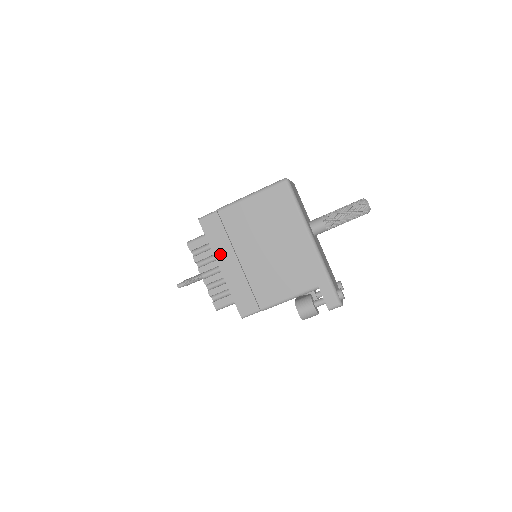
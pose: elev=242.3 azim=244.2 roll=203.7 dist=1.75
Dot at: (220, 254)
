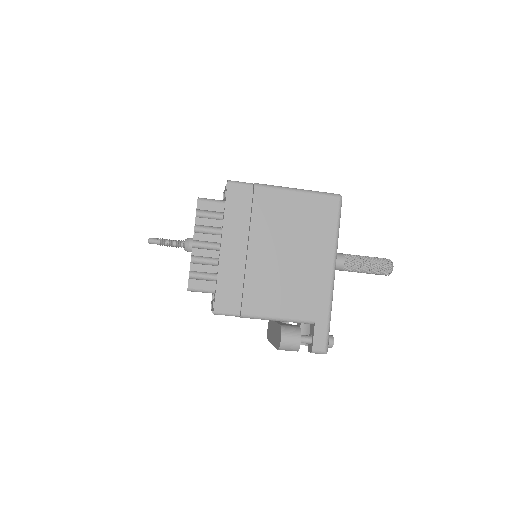
Dot at: (230, 231)
